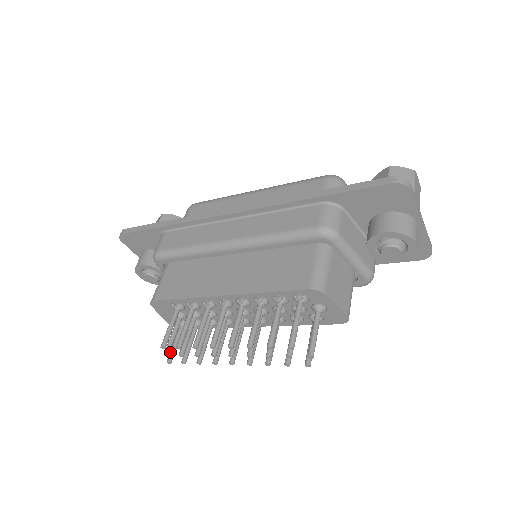
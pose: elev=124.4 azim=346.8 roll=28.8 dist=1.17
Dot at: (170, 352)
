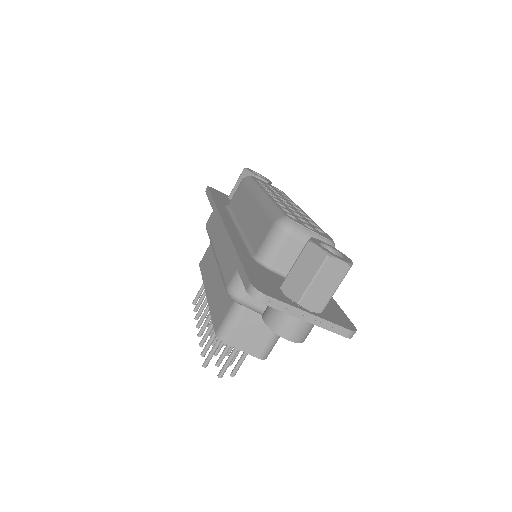
Dot at: occluded
